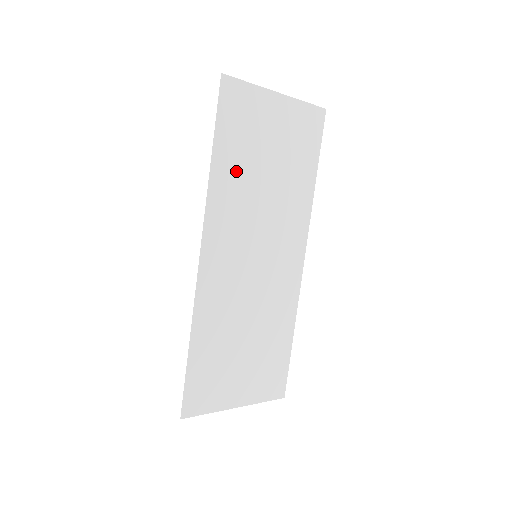
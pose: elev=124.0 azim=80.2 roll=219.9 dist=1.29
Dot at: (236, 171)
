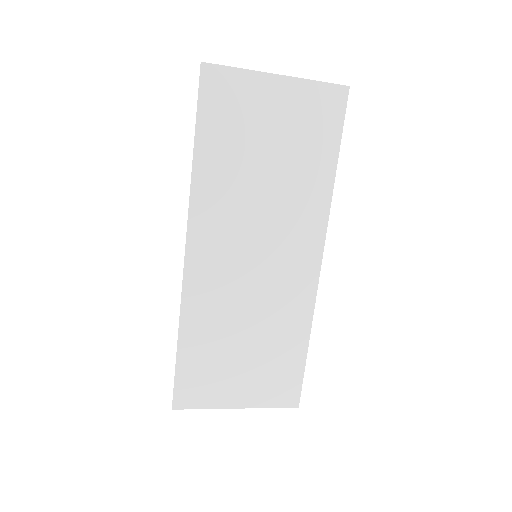
Dot at: (225, 166)
